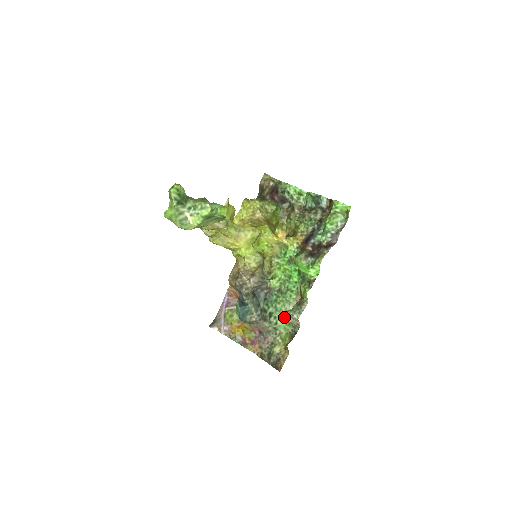
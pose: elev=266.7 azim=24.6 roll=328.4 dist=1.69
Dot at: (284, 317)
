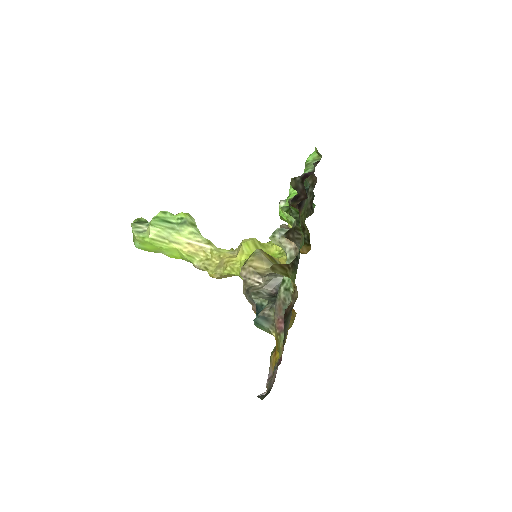
Dot at: occluded
